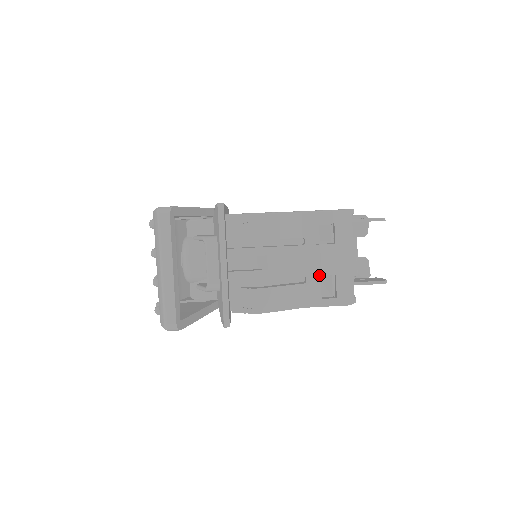
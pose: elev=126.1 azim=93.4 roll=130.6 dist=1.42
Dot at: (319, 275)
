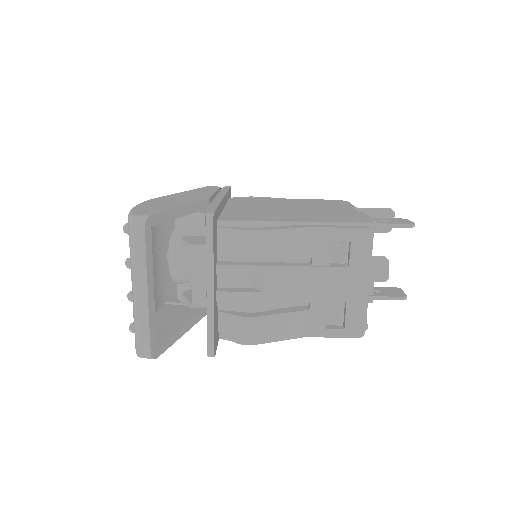
Dot at: (326, 302)
